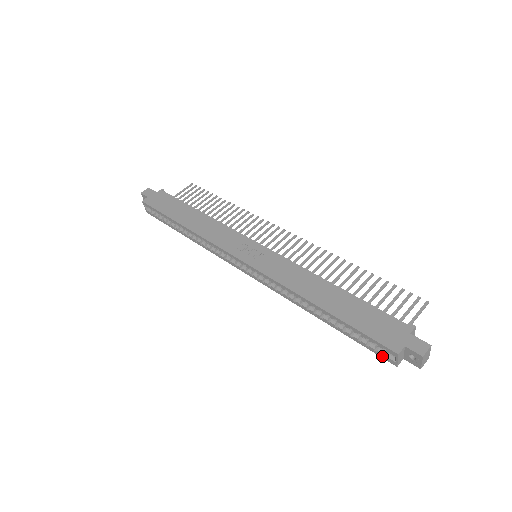
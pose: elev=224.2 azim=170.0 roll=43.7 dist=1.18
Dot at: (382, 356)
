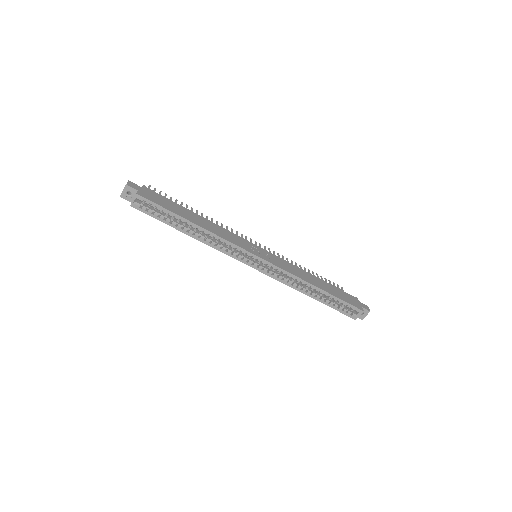
Dot at: (349, 315)
